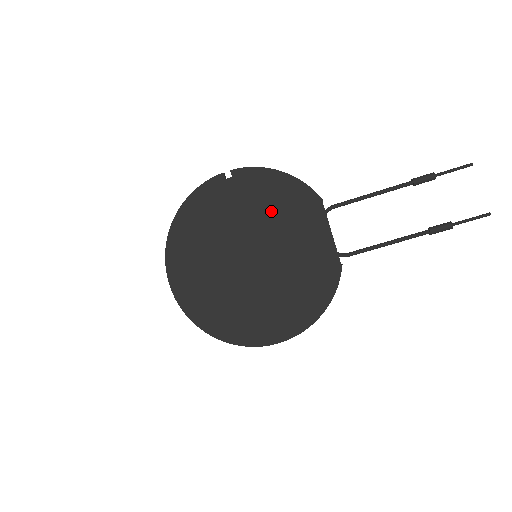
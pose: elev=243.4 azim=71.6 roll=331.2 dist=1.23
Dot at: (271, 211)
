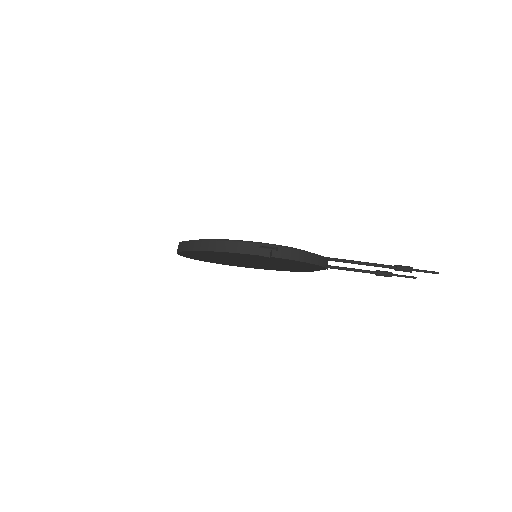
Dot at: occluded
